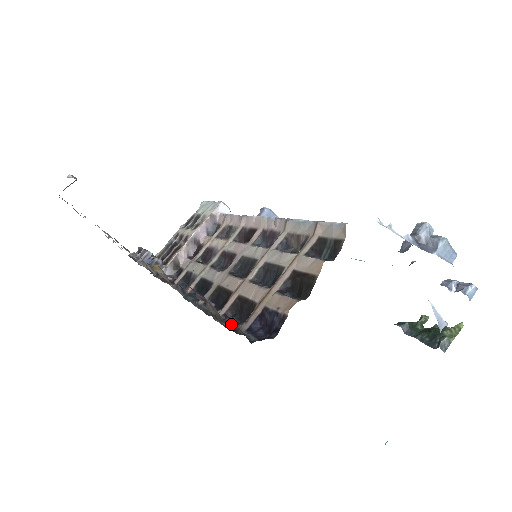
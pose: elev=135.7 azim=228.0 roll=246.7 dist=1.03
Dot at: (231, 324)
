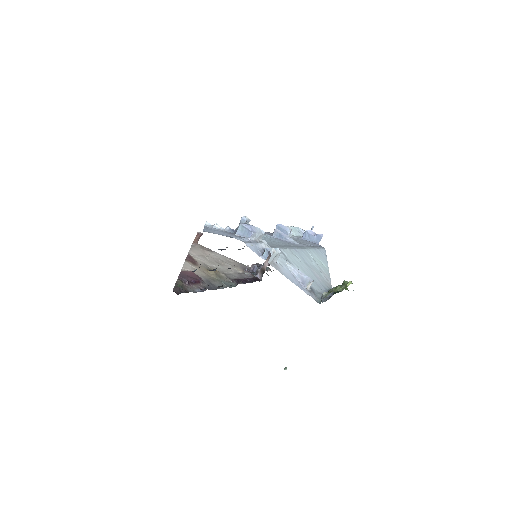
Dot at: (197, 291)
